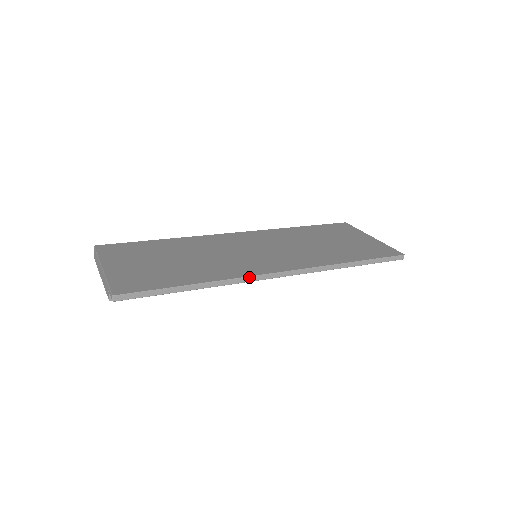
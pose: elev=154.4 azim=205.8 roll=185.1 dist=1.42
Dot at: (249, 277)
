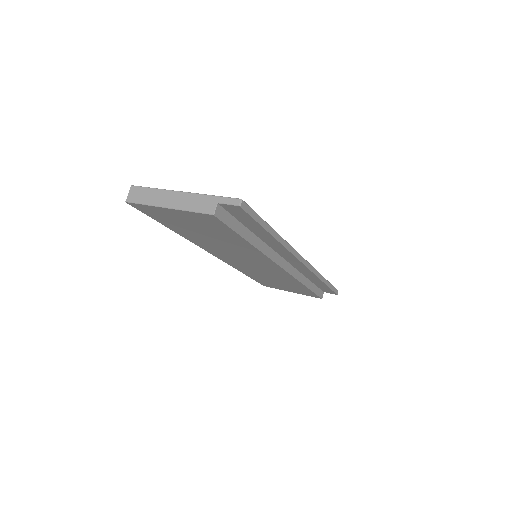
Dot at: (294, 249)
